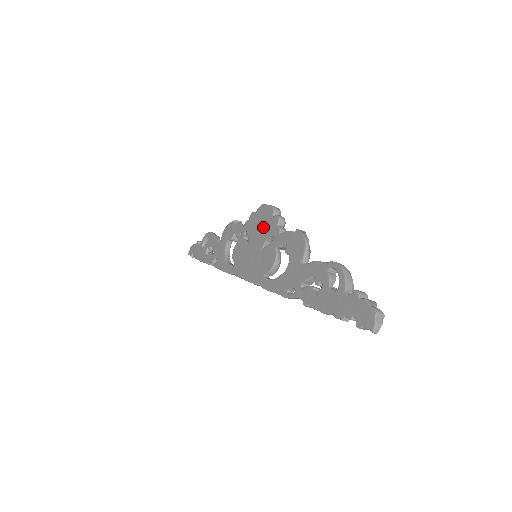
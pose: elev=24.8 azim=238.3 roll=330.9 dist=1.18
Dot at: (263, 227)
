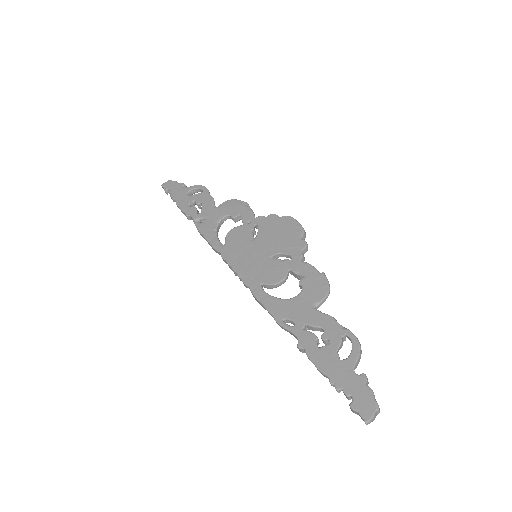
Dot at: (282, 238)
